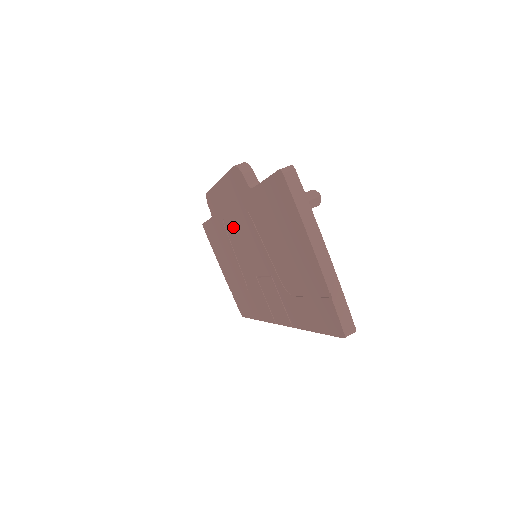
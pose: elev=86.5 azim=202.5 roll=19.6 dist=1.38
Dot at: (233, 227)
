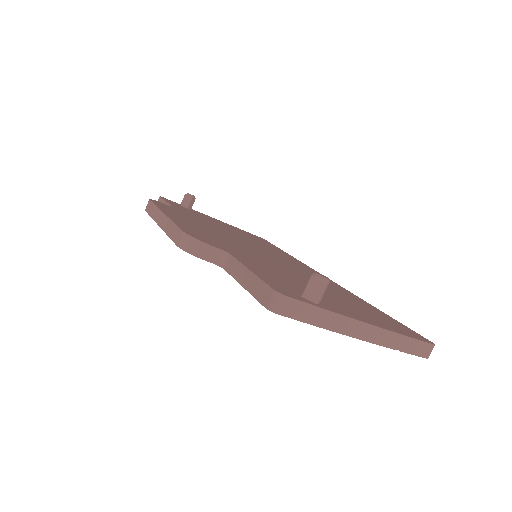
Dot at: occluded
